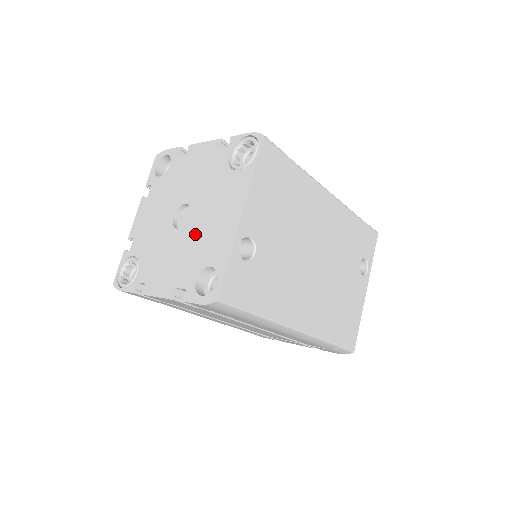
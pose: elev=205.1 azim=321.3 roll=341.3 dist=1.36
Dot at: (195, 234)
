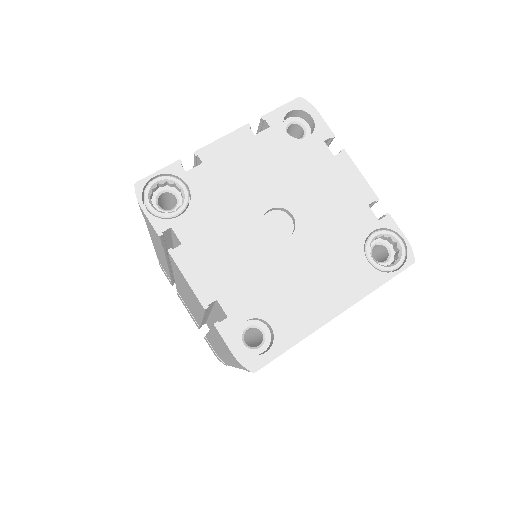
Dot at: (280, 268)
